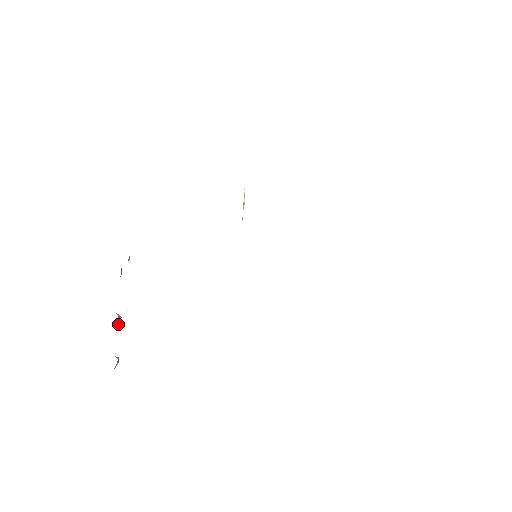
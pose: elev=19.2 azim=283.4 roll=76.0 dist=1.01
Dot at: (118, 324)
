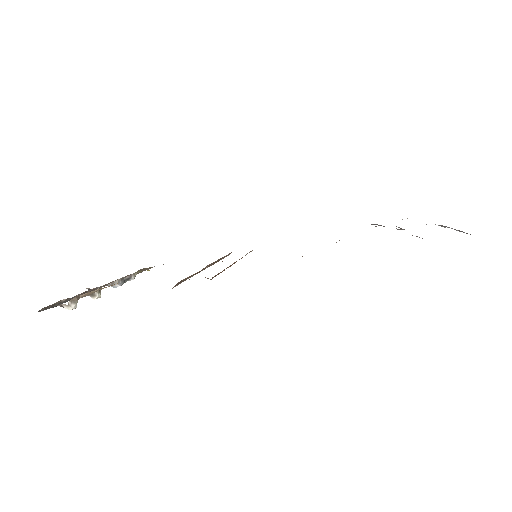
Dot at: (95, 294)
